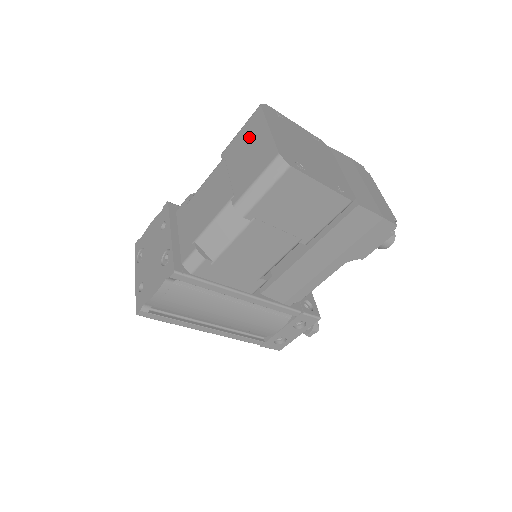
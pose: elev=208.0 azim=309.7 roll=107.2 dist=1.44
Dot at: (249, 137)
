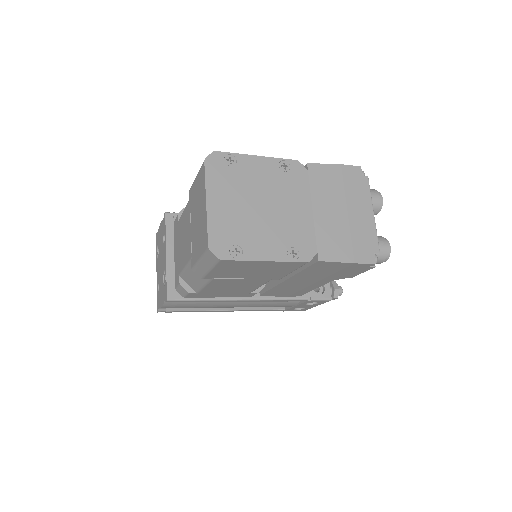
Dot at: (198, 196)
